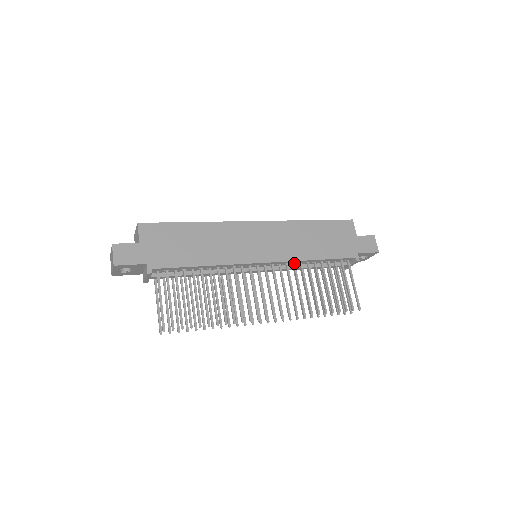
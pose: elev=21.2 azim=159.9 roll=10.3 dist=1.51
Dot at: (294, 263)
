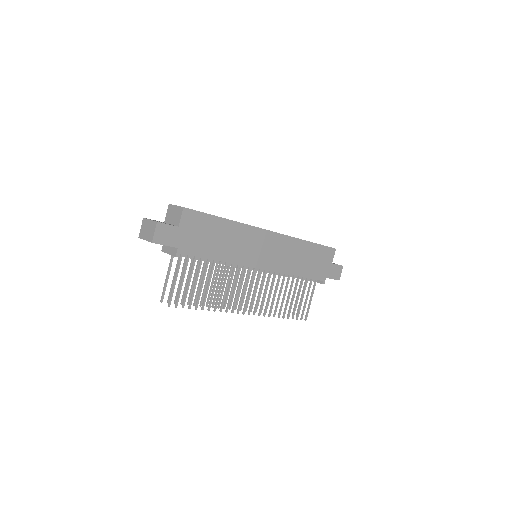
Dot at: occluded
